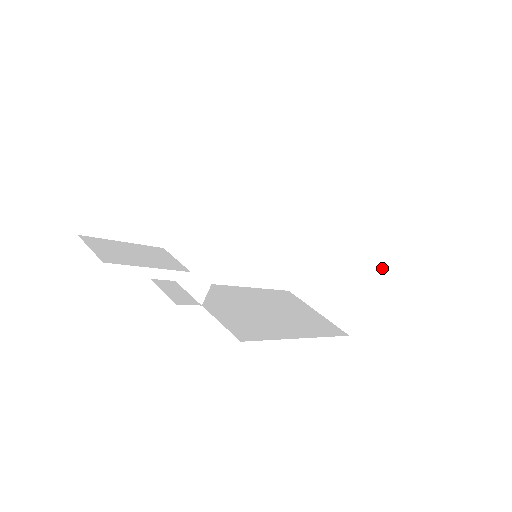
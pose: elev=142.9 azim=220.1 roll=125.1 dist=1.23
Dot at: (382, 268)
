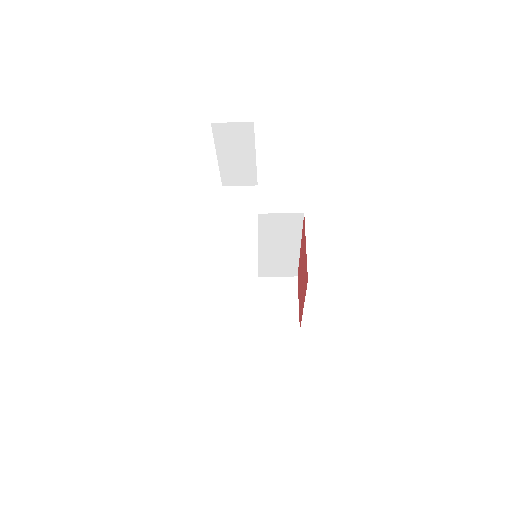
Dot at: (295, 278)
